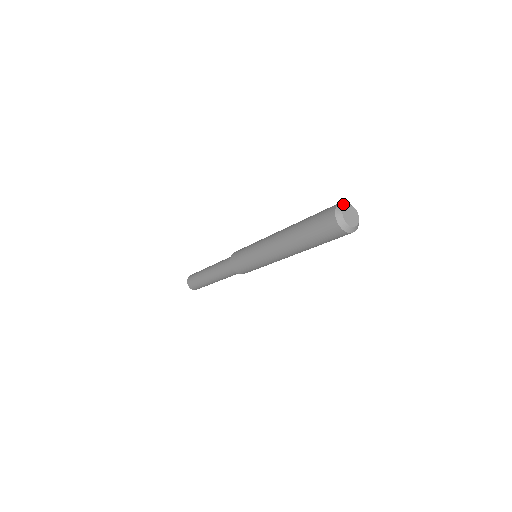
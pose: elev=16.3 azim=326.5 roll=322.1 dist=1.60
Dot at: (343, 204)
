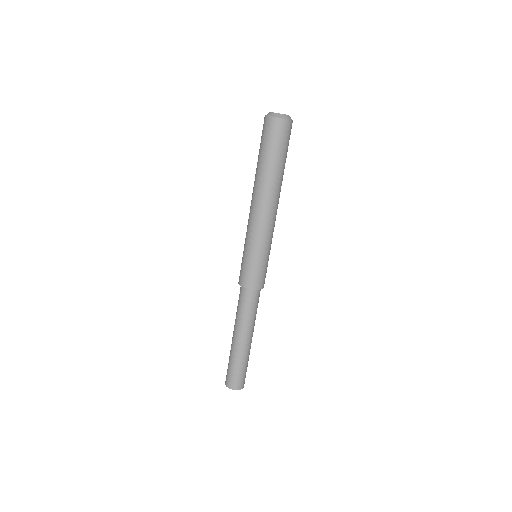
Dot at: occluded
